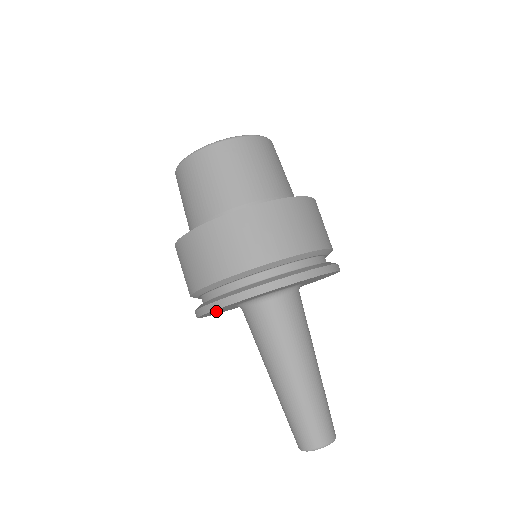
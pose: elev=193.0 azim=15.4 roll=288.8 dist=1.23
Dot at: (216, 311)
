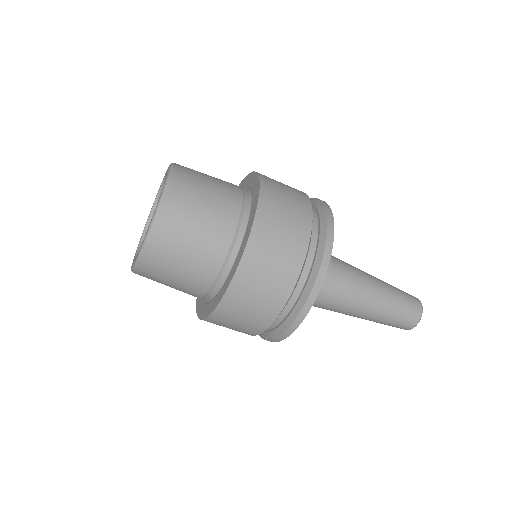
Dot at: occluded
